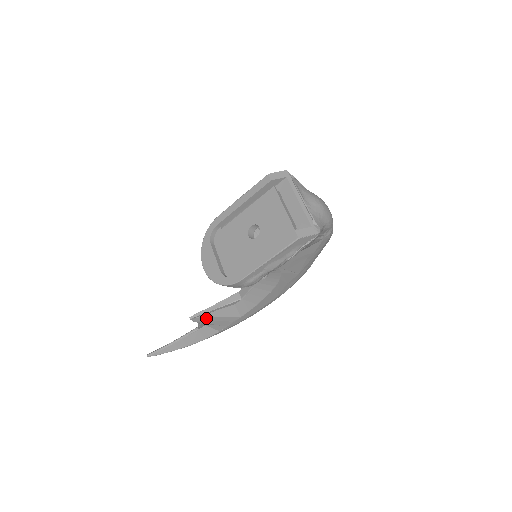
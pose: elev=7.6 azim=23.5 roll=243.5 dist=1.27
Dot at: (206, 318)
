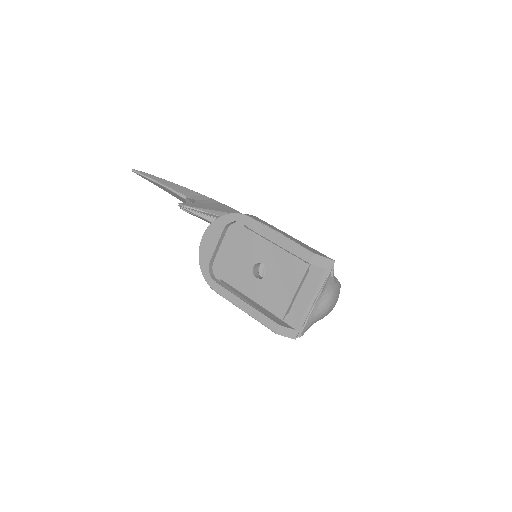
Dot at: (193, 214)
